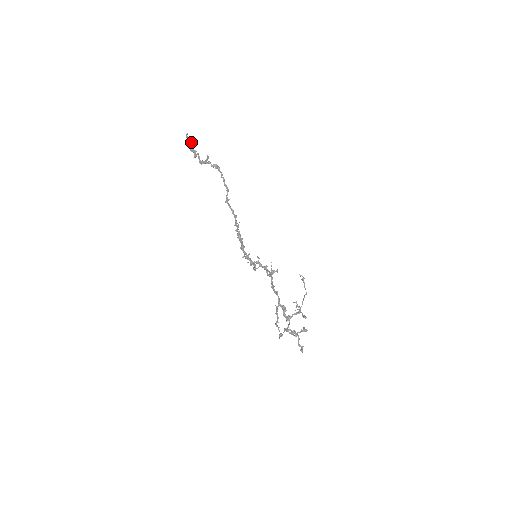
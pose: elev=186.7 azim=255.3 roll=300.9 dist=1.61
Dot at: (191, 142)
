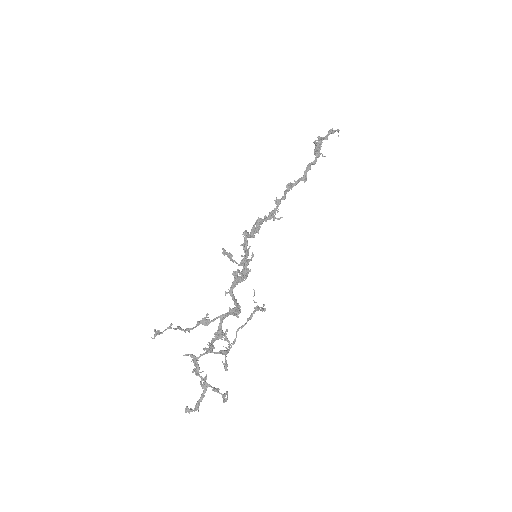
Dot at: (329, 133)
